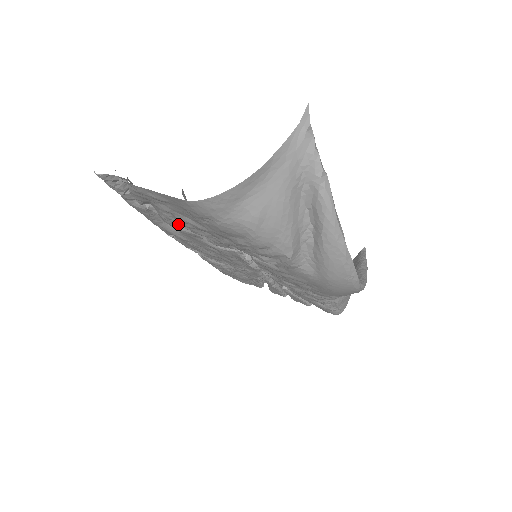
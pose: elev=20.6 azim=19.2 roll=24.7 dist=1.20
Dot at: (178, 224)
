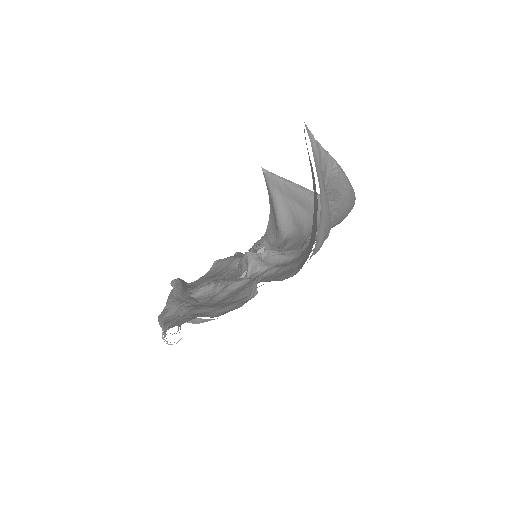
Dot at: occluded
